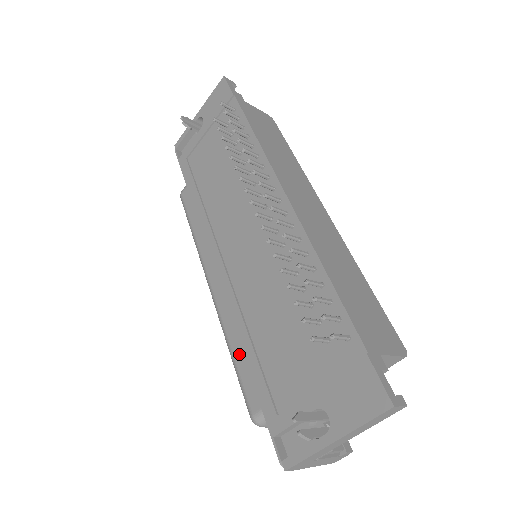
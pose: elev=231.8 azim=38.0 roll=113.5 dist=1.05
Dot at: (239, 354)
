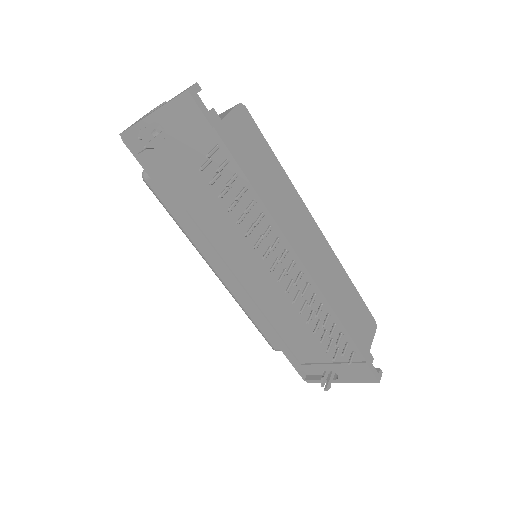
Dot at: (258, 321)
